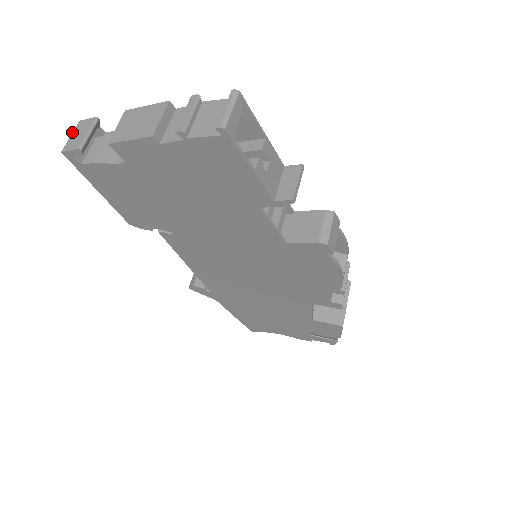
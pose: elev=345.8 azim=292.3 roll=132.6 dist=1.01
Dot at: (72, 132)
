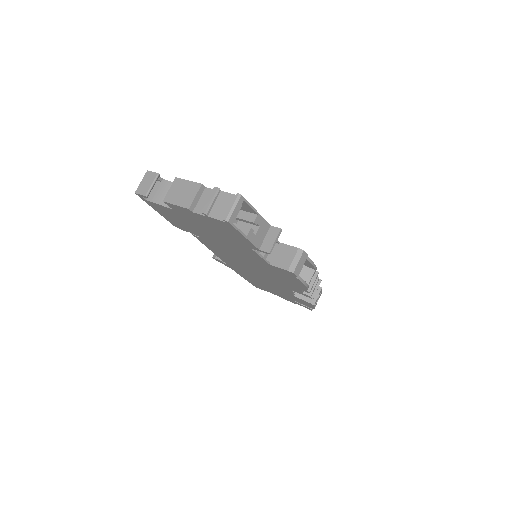
Dot at: (142, 179)
